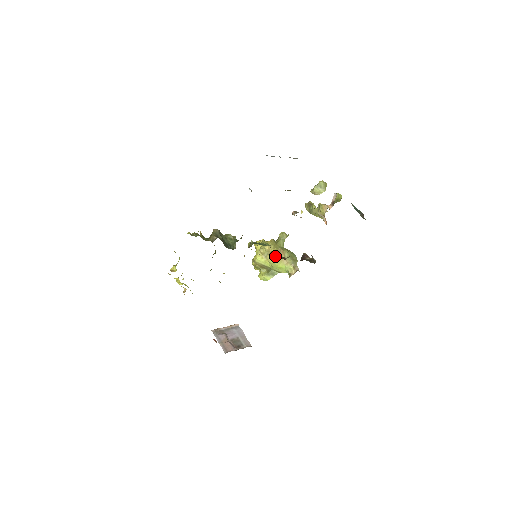
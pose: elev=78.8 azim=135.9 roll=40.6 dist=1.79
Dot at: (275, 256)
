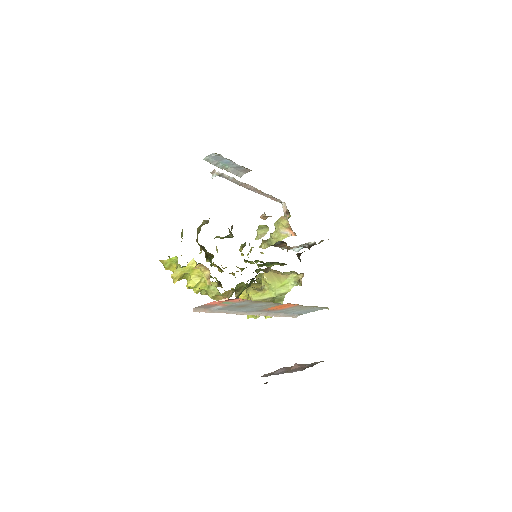
Dot at: (271, 273)
